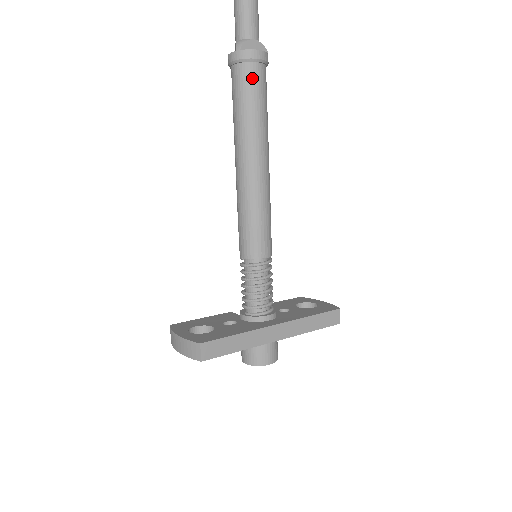
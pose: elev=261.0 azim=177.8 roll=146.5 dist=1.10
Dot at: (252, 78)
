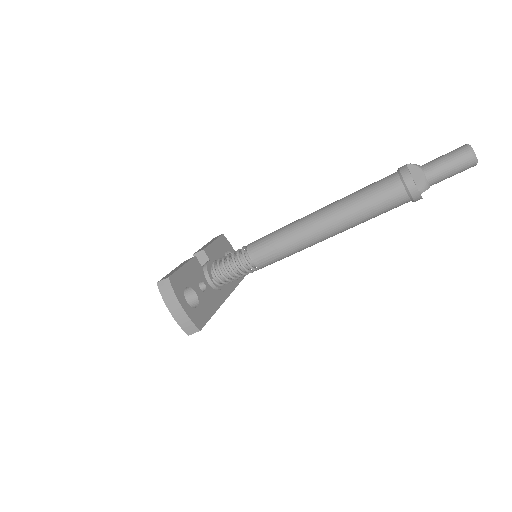
Dot at: (398, 206)
